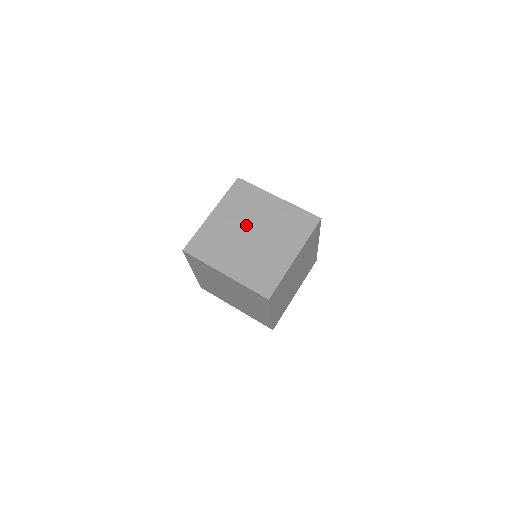
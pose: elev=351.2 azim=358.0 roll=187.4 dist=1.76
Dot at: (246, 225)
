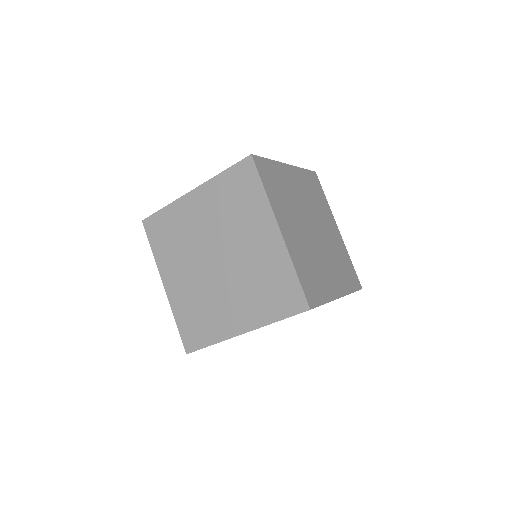
Dot at: (311, 215)
